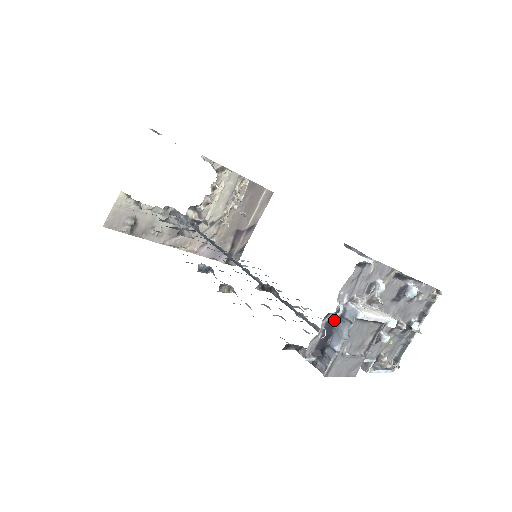
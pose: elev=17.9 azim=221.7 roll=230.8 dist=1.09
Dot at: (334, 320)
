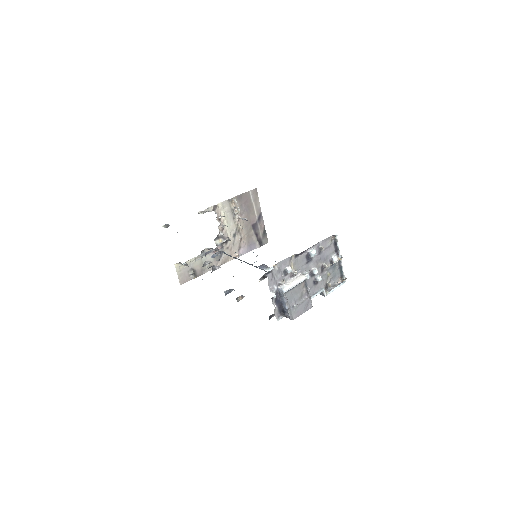
Dot at: (278, 298)
